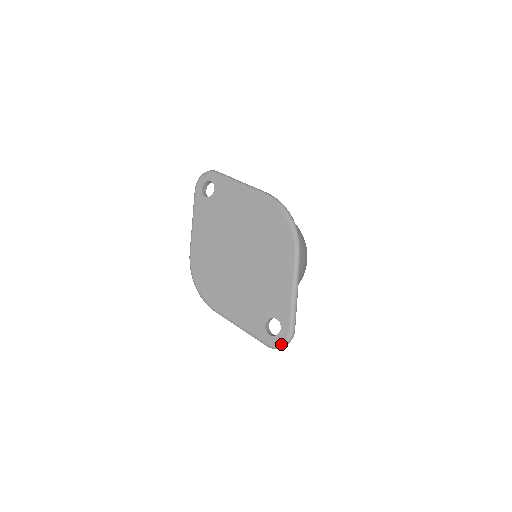
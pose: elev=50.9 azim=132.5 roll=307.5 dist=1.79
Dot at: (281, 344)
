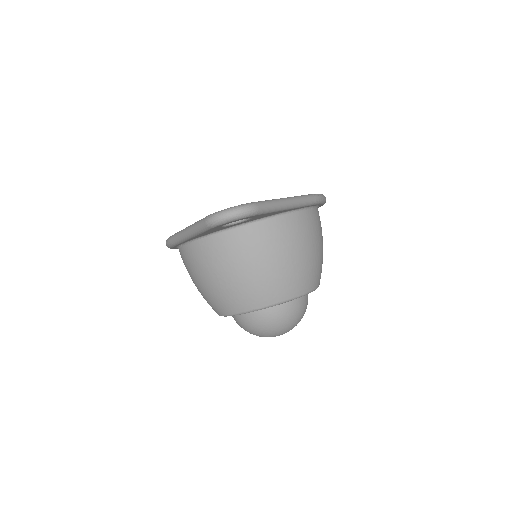
Dot at: (228, 208)
